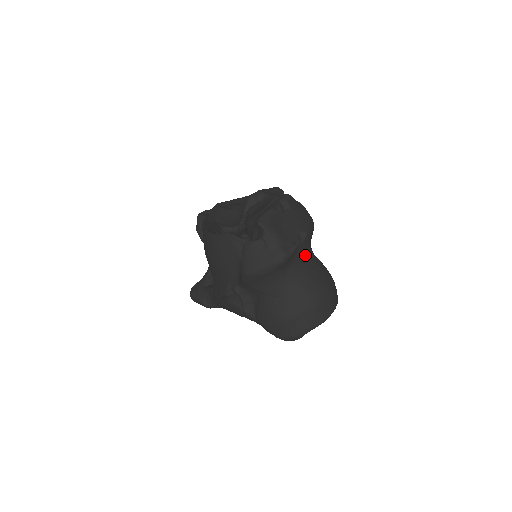
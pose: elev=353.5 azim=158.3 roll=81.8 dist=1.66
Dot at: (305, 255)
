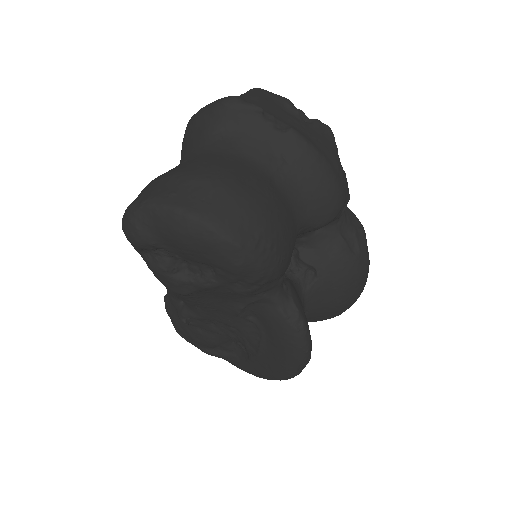
Dot at: (267, 159)
